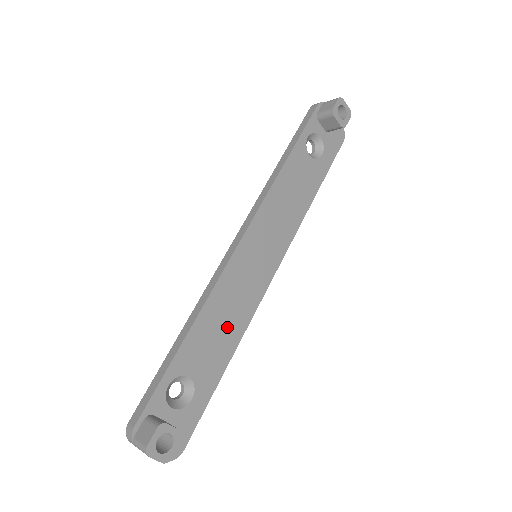
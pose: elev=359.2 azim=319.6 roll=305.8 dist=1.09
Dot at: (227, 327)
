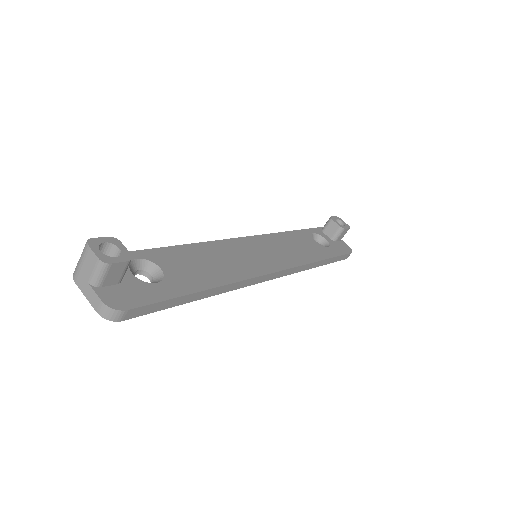
Dot at: (214, 268)
